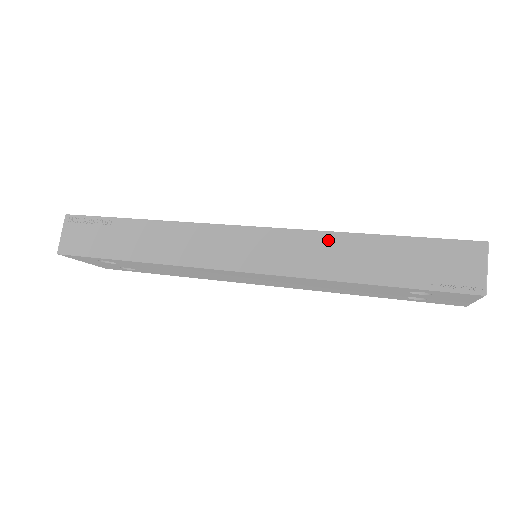
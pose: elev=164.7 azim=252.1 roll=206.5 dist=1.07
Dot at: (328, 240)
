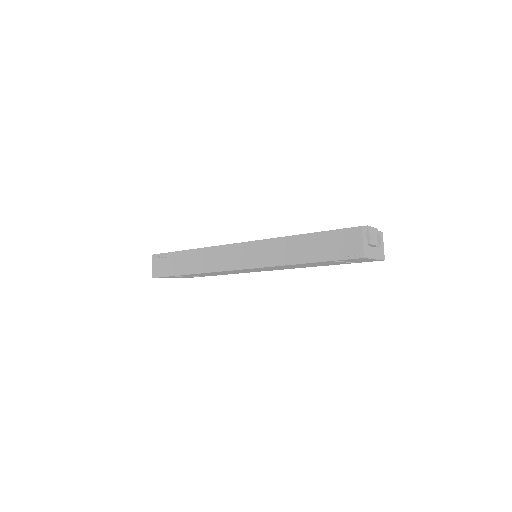
Dot at: (282, 242)
